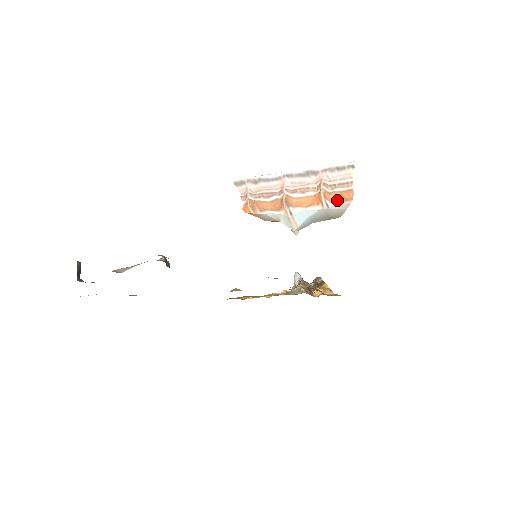
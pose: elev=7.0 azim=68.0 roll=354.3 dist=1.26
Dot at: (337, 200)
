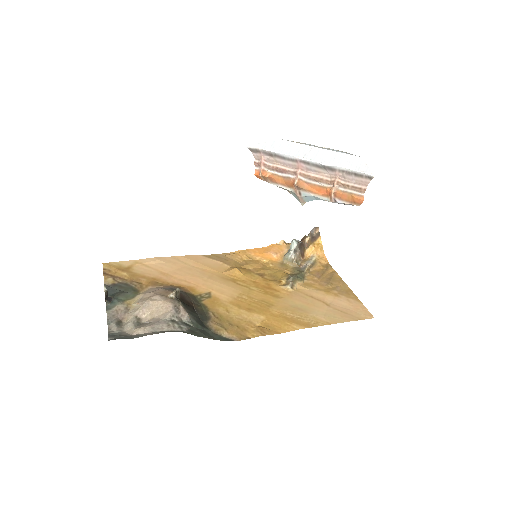
Dot at: (346, 199)
